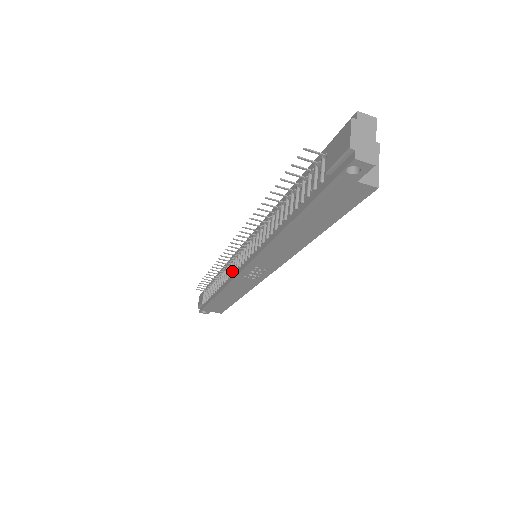
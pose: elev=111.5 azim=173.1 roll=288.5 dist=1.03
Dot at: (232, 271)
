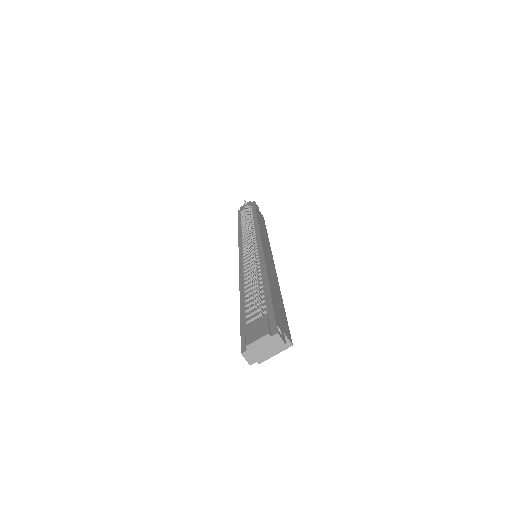
Dot at: (245, 240)
